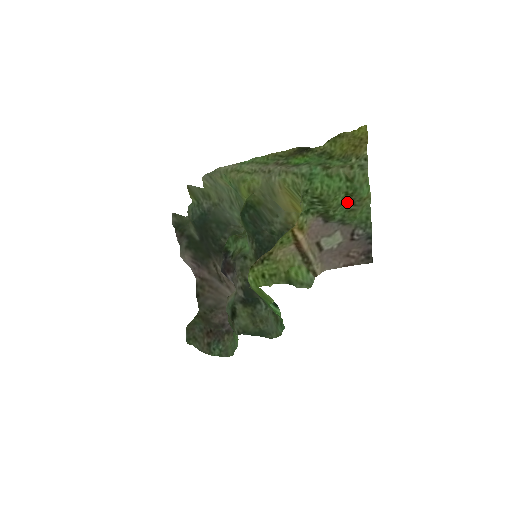
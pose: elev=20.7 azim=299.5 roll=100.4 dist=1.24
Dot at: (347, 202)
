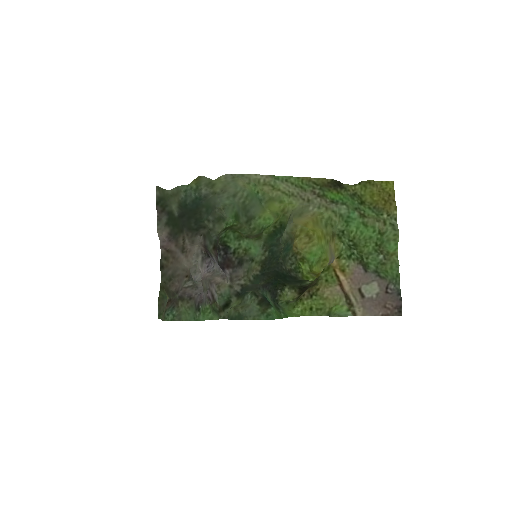
Dot at: (379, 255)
